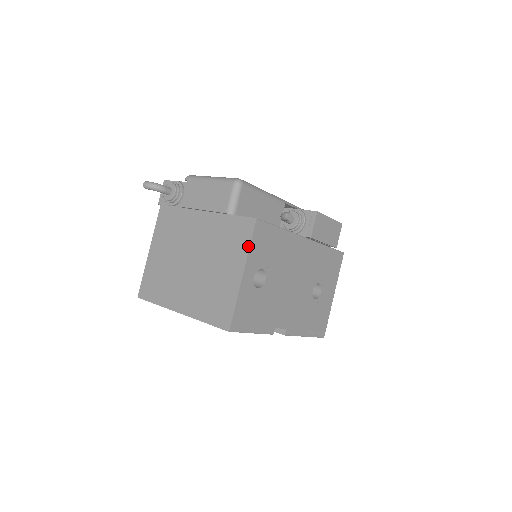
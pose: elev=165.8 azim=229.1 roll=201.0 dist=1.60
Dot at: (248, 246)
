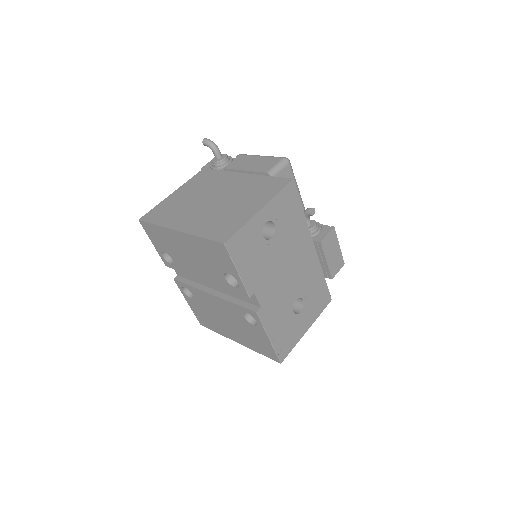
Dot at: (276, 193)
